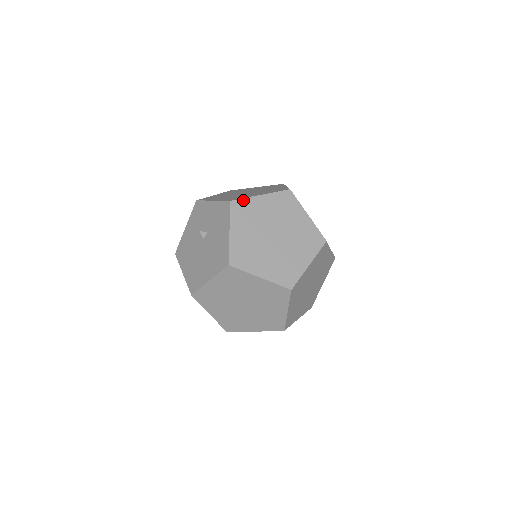
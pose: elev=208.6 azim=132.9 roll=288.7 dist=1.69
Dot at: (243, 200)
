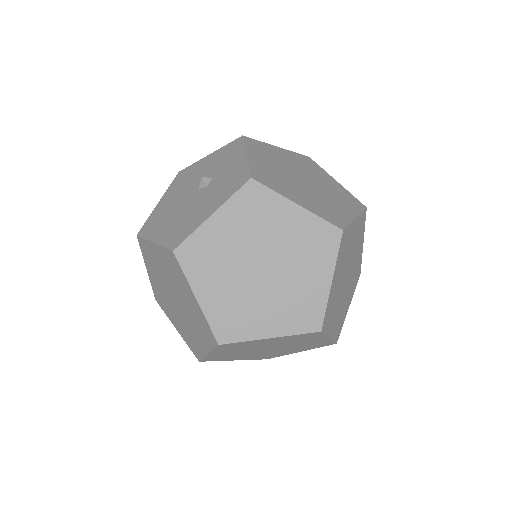
Dot at: (268, 191)
